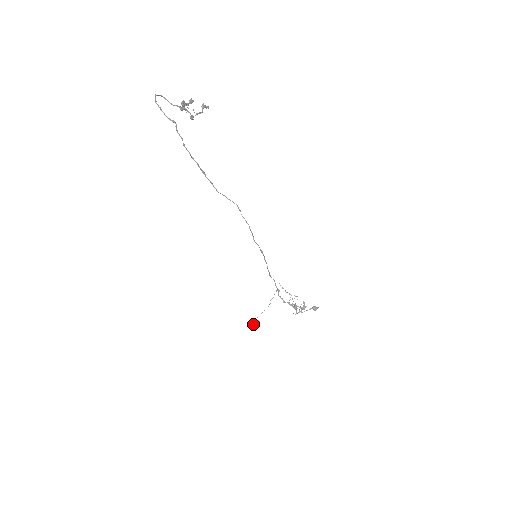
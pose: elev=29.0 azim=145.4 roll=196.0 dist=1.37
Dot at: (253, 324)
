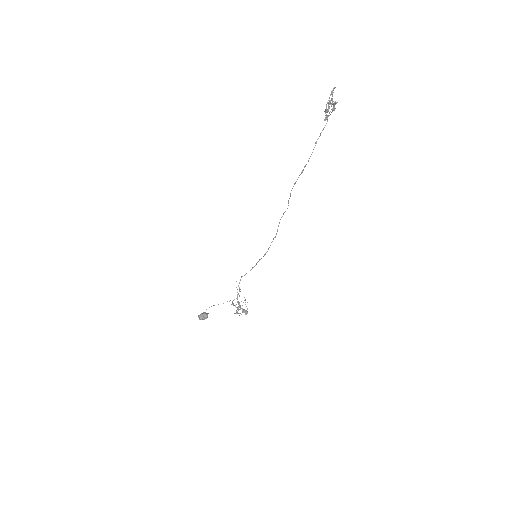
Dot at: (204, 316)
